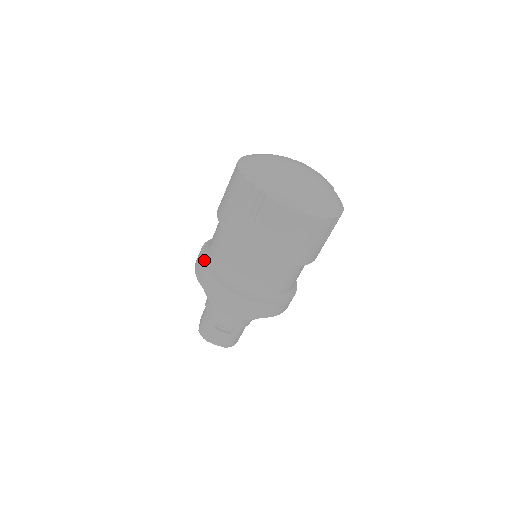
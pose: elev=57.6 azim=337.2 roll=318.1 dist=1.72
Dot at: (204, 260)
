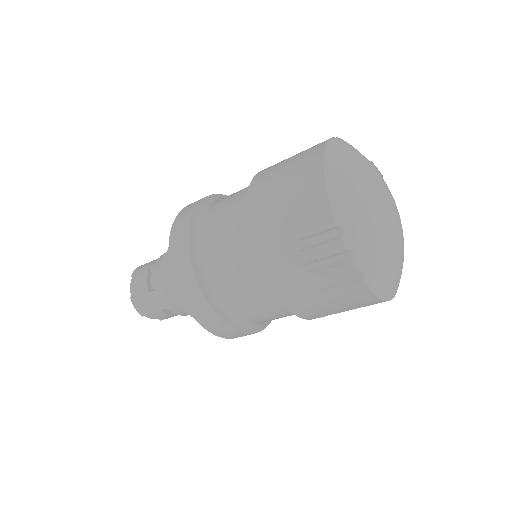
Dot at: (197, 269)
